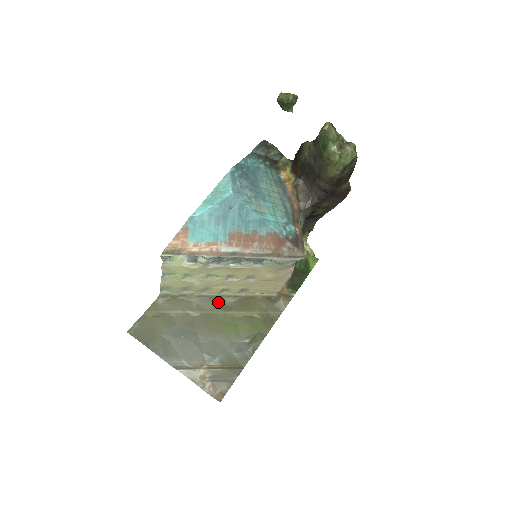
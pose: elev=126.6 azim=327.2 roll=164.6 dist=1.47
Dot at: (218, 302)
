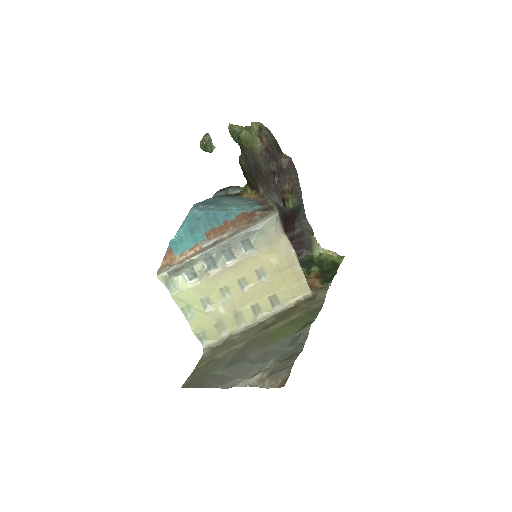
Dot at: (259, 327)
